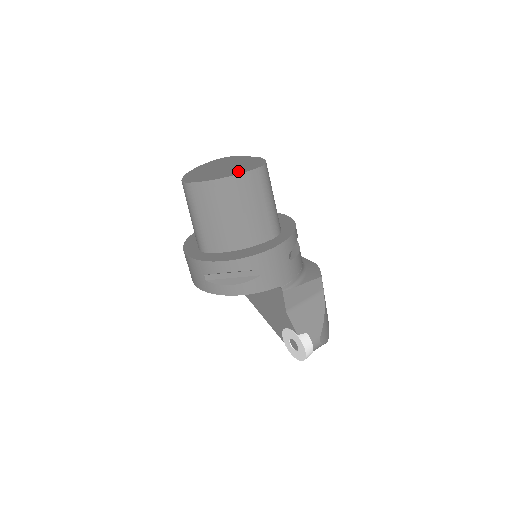
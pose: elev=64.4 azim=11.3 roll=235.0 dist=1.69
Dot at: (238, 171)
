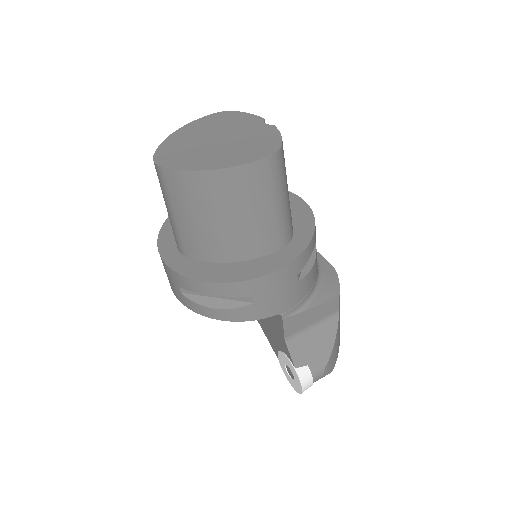
Dot at: (236, 158)
